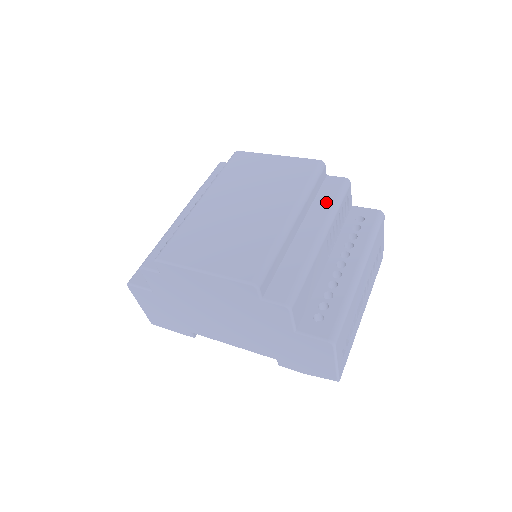
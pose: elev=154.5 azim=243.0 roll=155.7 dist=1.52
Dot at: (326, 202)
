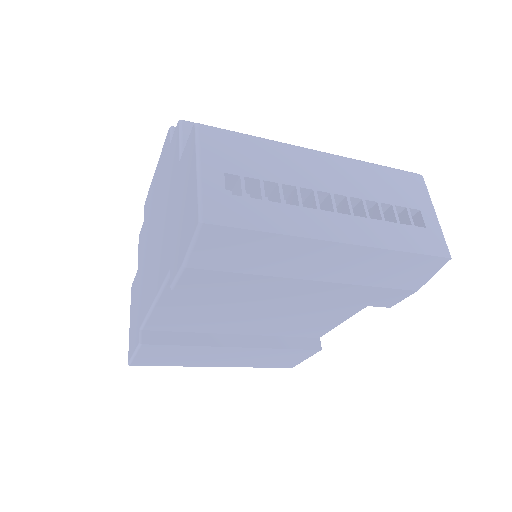
Dot at: occluded
